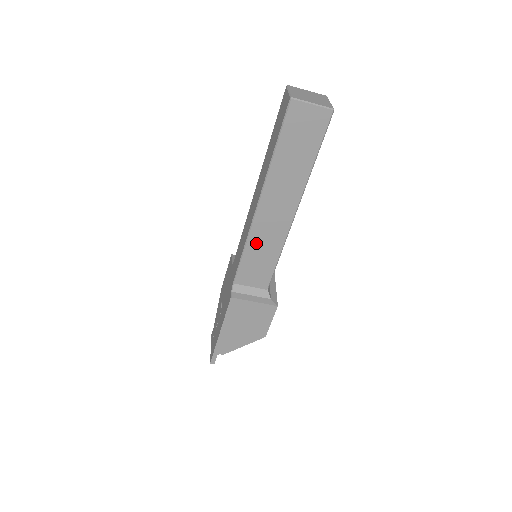
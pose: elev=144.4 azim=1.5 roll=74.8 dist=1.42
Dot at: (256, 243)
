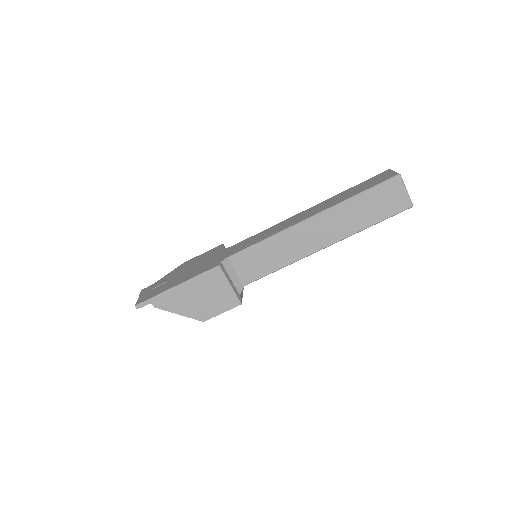
Dot at: (277, 243)
